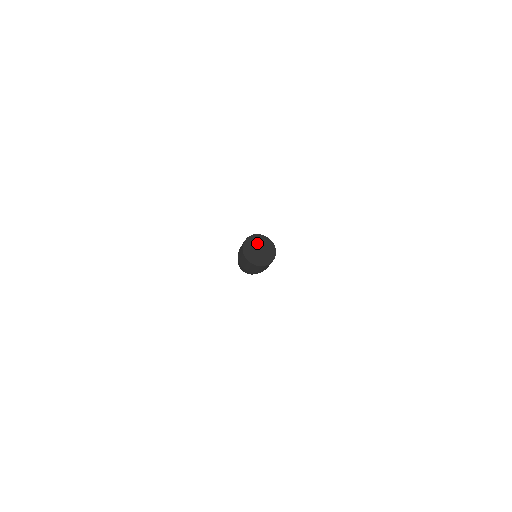
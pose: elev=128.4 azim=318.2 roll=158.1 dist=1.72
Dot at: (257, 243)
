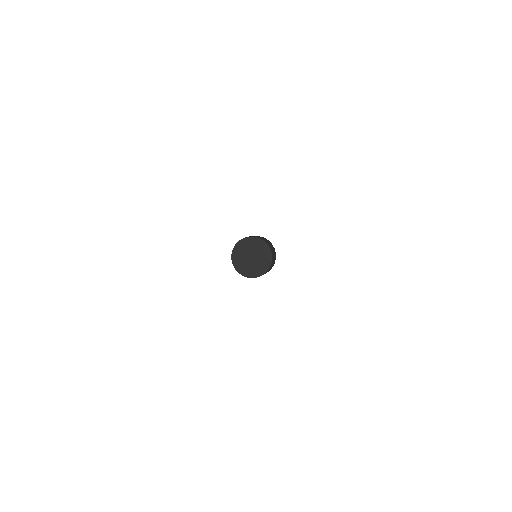
Dot at: (243, 256)
